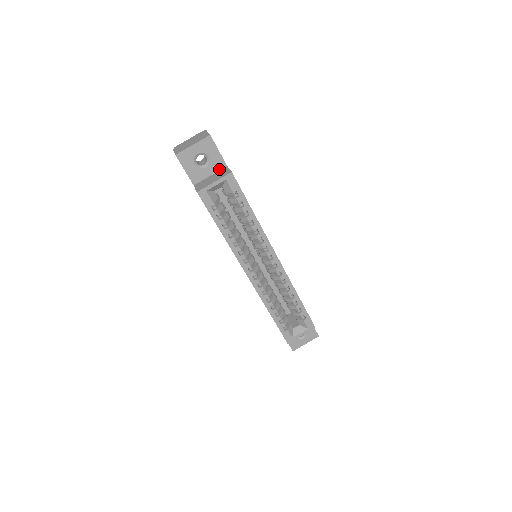
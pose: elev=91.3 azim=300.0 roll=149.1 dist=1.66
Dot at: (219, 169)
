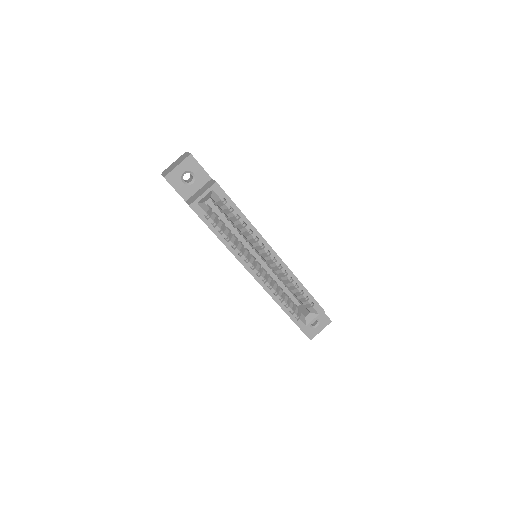
Dot at: (205, 182)
